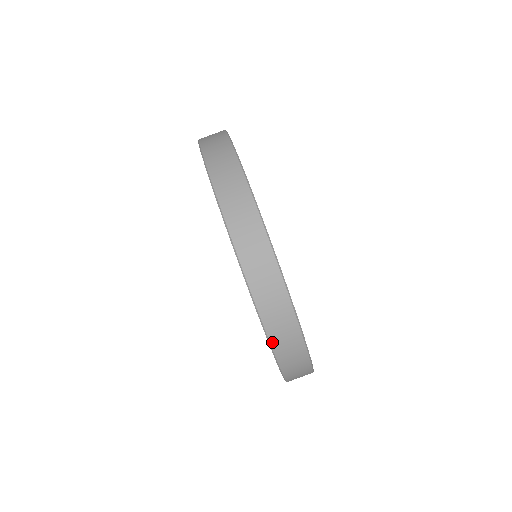
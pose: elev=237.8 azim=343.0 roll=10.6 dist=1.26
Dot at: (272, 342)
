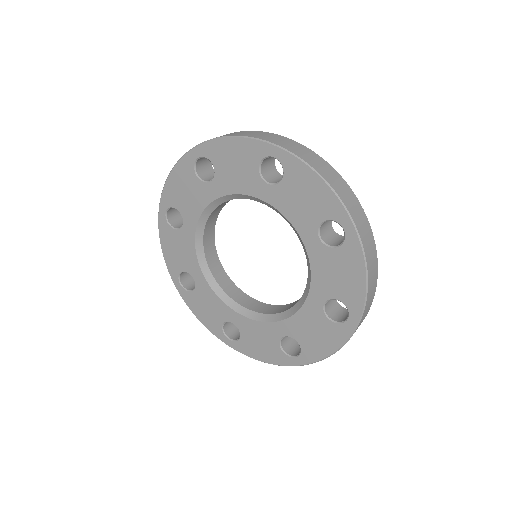
Dot at: occluded
